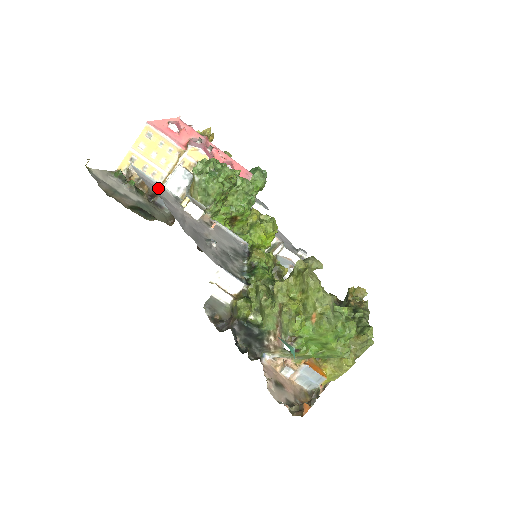
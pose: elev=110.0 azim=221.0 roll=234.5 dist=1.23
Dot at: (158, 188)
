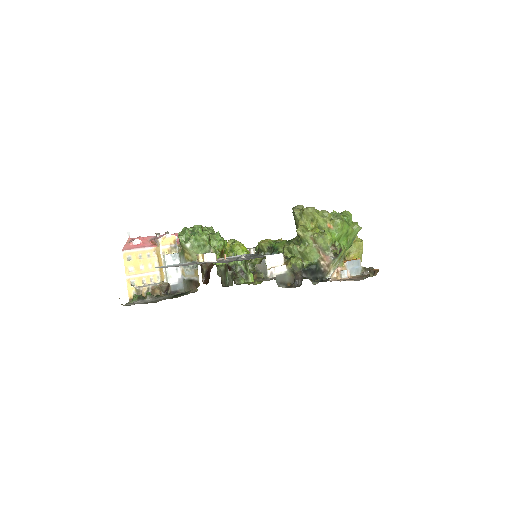
Dot at: (180, 265)
